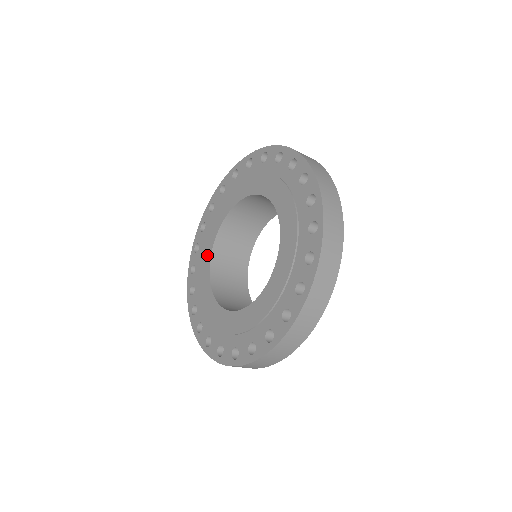
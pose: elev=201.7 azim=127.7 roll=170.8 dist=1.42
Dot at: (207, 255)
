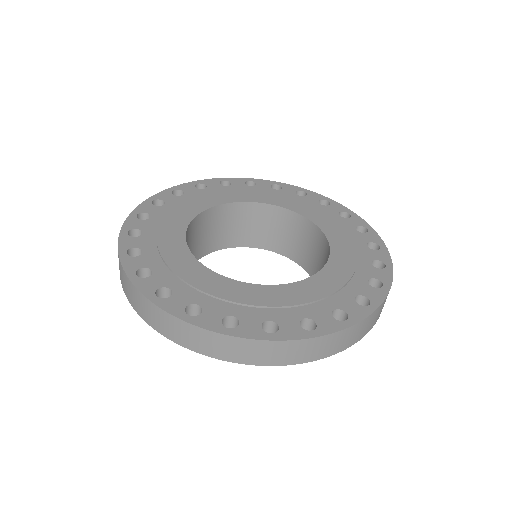
Dot at: (176, 238)
